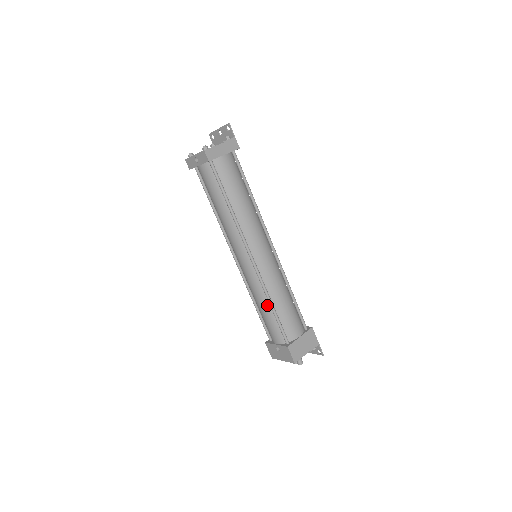
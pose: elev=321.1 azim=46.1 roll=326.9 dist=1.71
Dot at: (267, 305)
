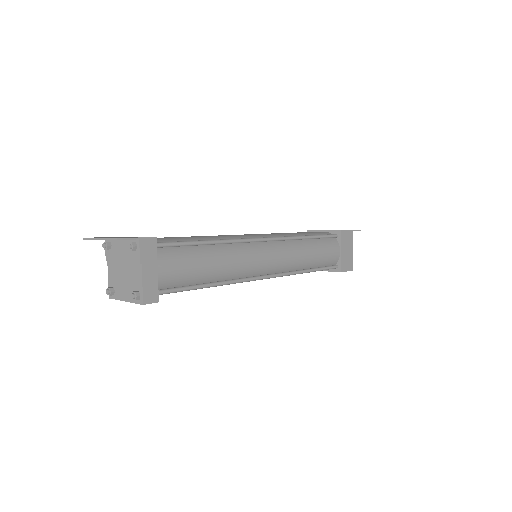
Dot at: occluded
